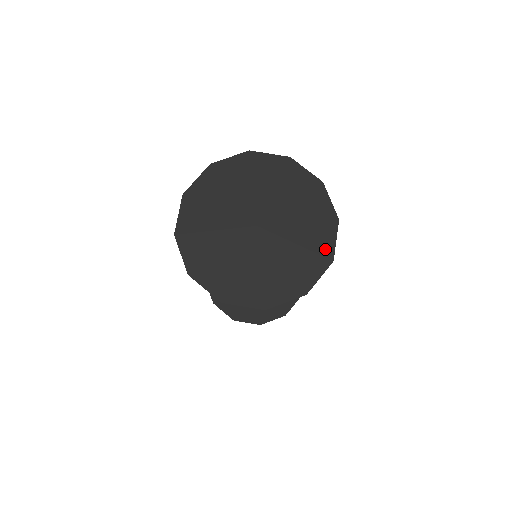
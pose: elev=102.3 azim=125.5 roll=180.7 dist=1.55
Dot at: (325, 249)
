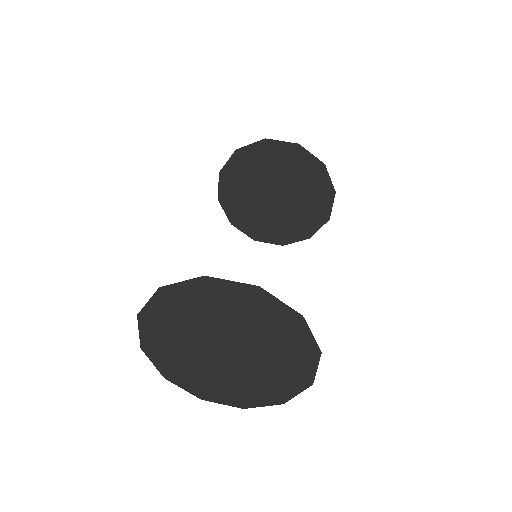
Dot at: (249, 402)
